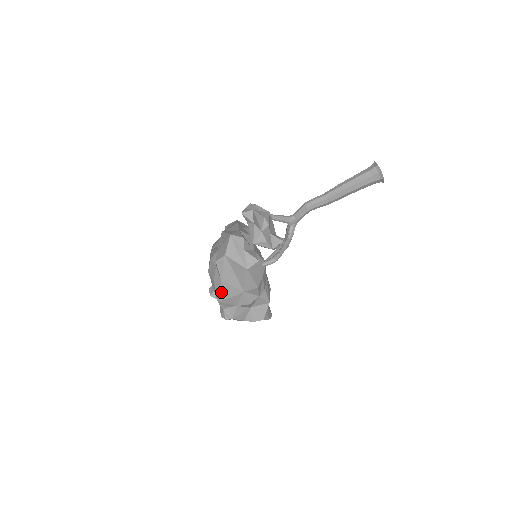
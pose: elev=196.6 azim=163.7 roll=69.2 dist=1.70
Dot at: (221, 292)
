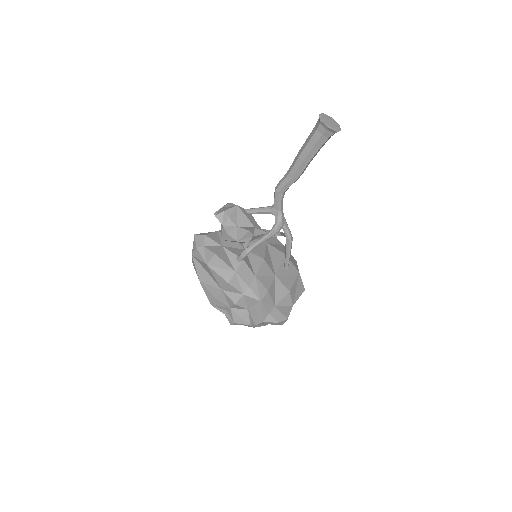
Dot at: (207, 294)
